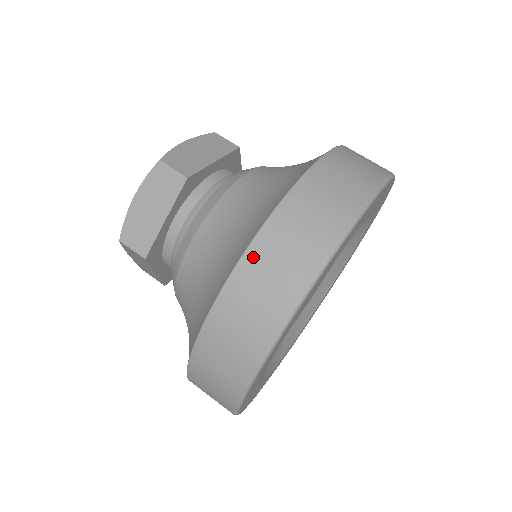
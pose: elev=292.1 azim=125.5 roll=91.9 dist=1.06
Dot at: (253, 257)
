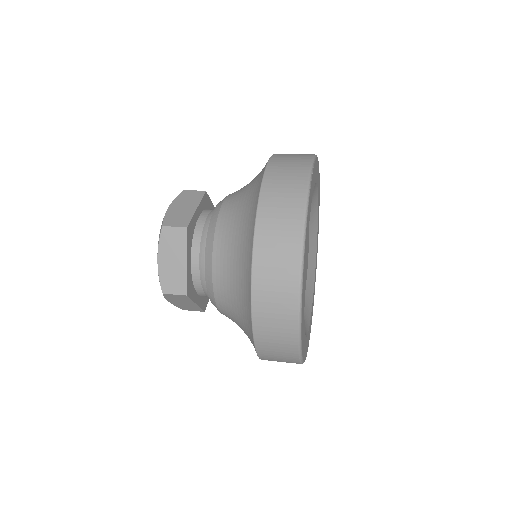
Dot at: (276, 157)
